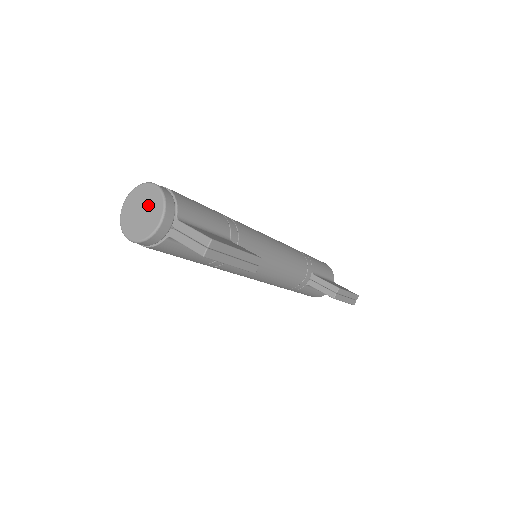
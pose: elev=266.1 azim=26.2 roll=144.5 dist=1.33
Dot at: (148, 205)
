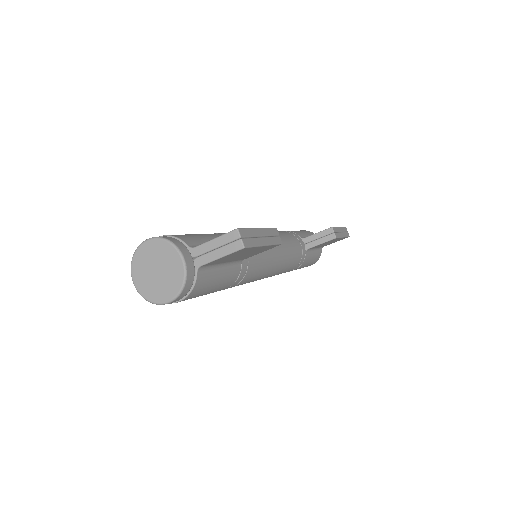
Dot at: (158, 260)
